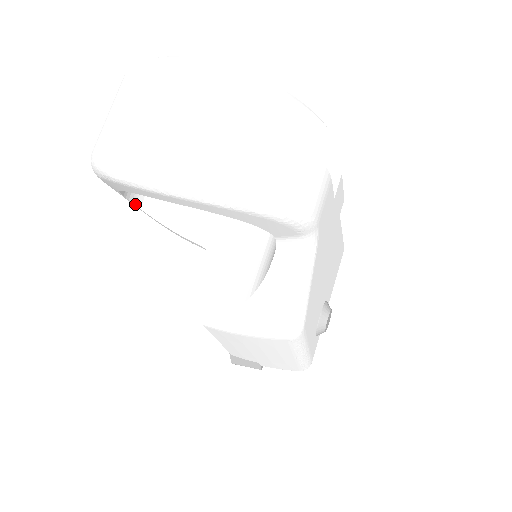
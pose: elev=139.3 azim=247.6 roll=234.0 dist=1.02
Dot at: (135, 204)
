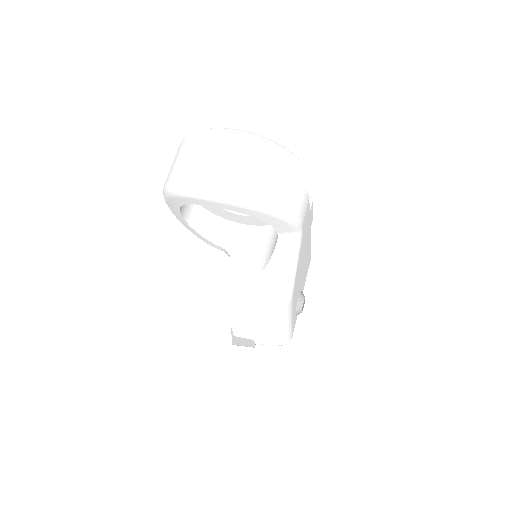
Dot at: (183, 217)
